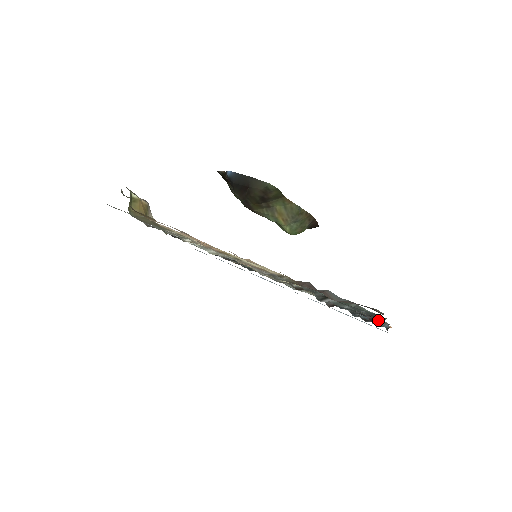
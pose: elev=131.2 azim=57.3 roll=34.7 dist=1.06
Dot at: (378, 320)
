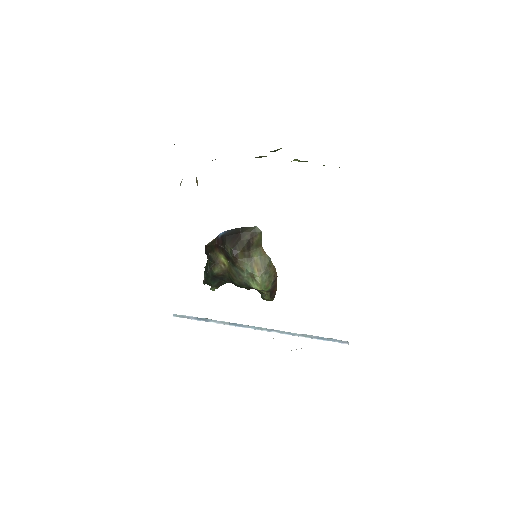
Dot at: occluded
